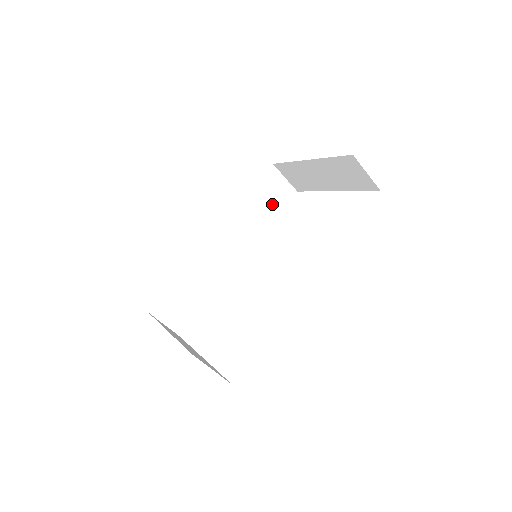
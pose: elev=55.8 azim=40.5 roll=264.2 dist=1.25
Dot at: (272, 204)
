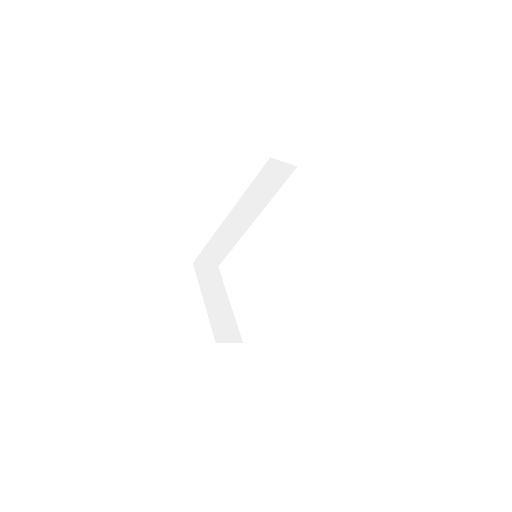
Dot at: (274, 182)
